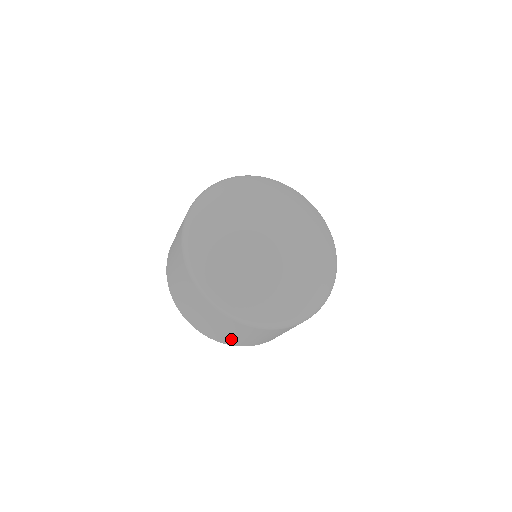
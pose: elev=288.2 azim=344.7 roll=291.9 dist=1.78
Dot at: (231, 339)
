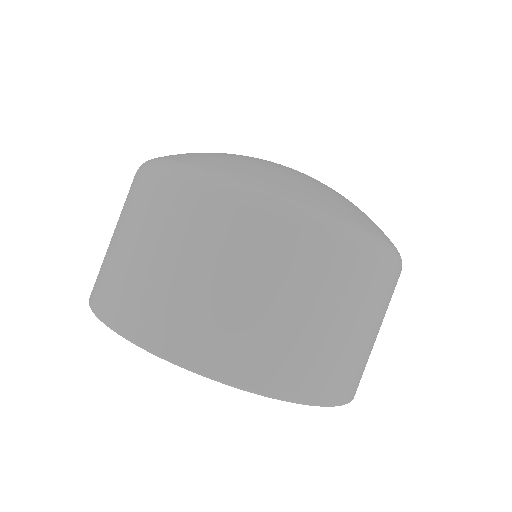
Dot at: (306, 355)
